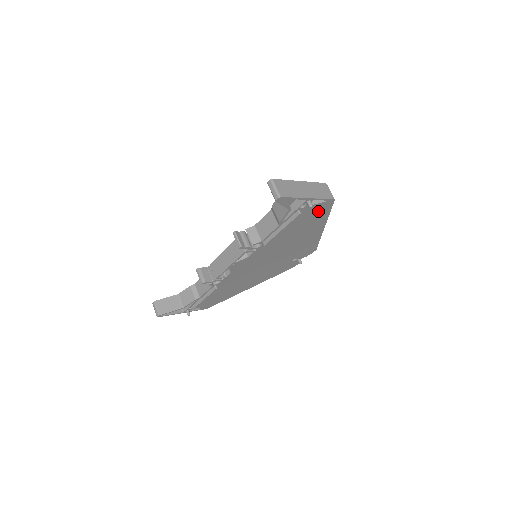
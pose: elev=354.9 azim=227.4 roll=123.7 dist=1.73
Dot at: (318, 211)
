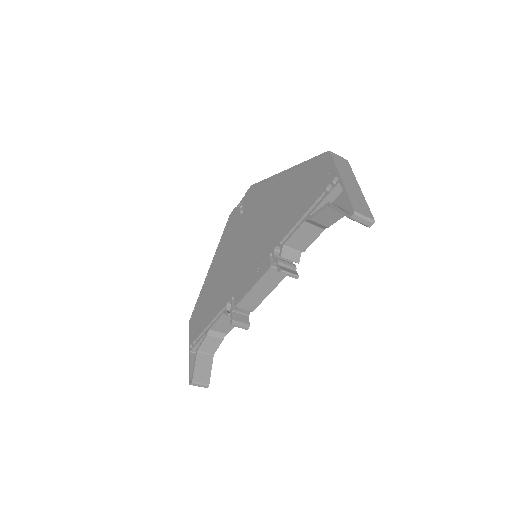
Dot at: occluded
